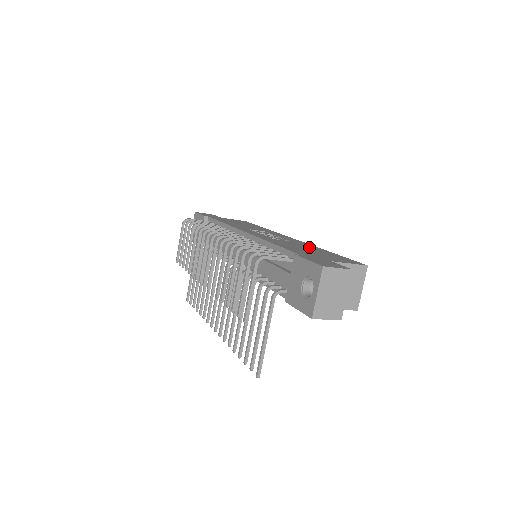
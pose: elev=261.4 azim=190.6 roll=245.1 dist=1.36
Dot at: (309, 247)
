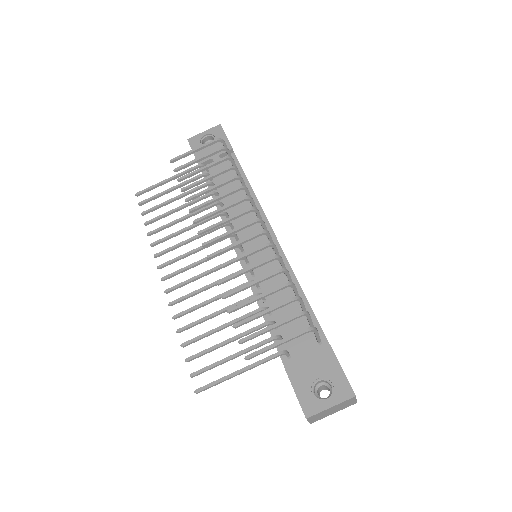
Dot at: occluded
